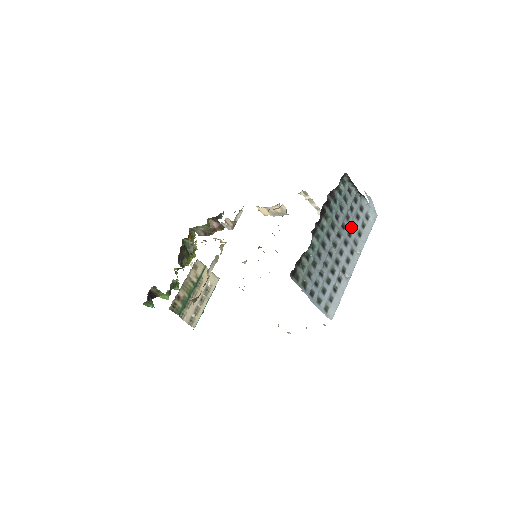
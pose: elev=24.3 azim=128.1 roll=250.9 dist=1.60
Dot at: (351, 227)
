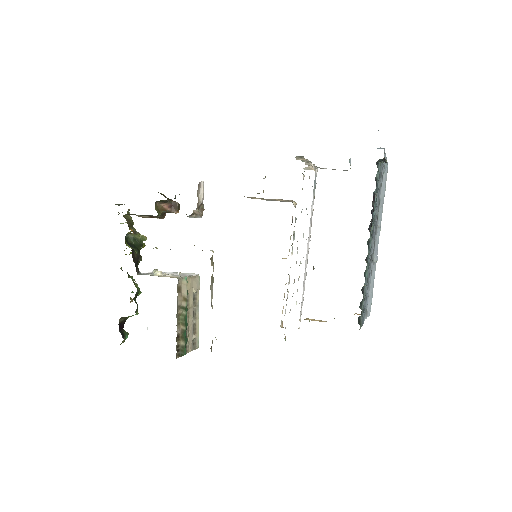
Dot at: occluded
